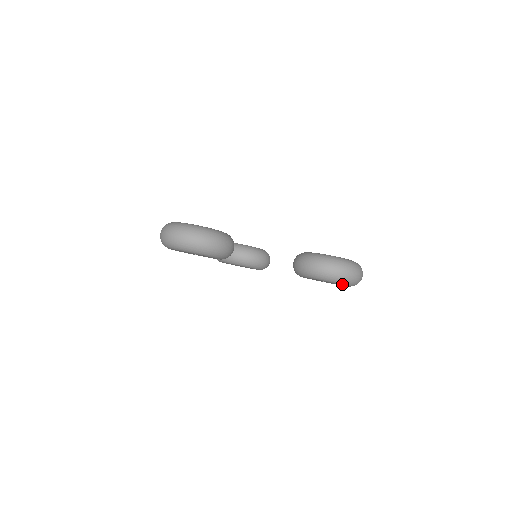
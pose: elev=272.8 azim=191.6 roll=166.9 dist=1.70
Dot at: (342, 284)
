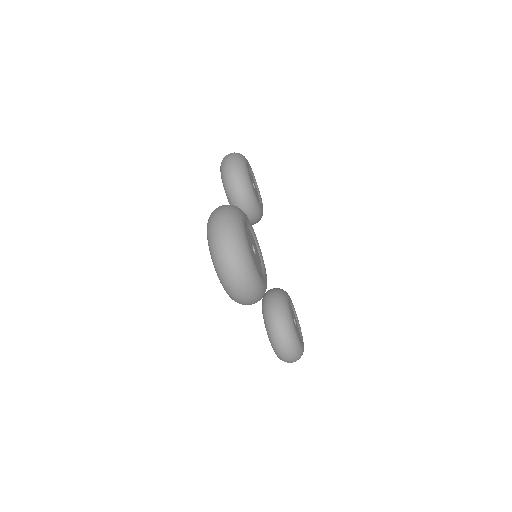
Dot at: occluded
